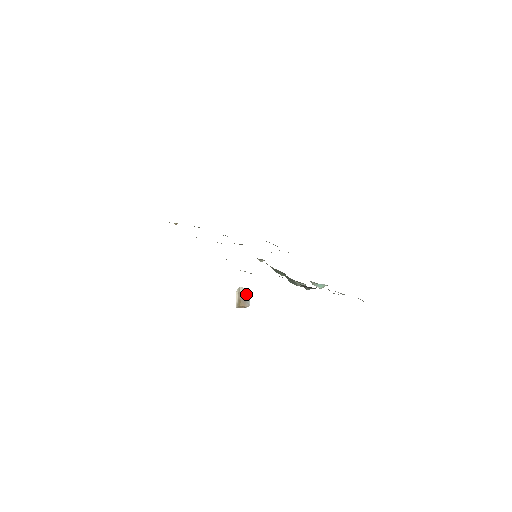
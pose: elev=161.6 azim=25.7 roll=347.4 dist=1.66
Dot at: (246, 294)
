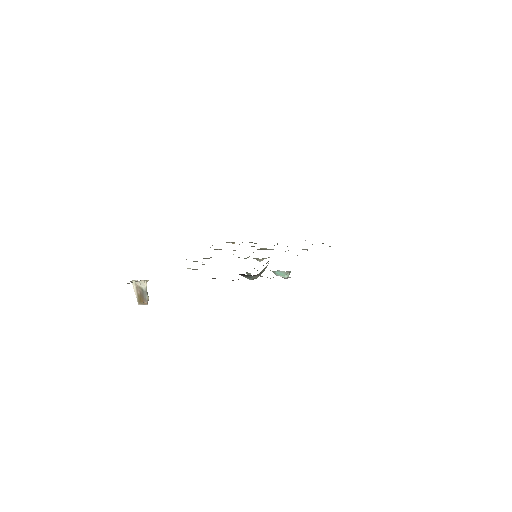
Dot at: (144, 288)
